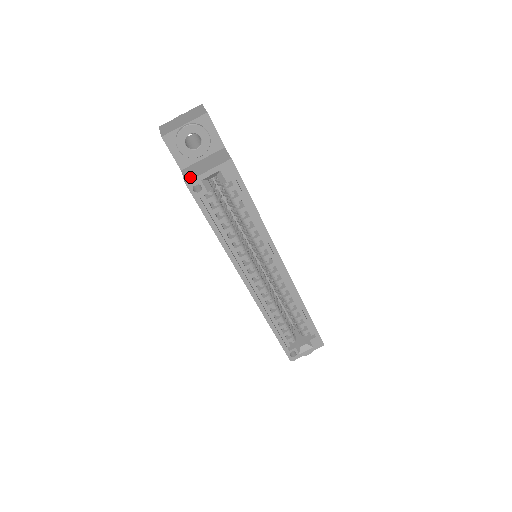
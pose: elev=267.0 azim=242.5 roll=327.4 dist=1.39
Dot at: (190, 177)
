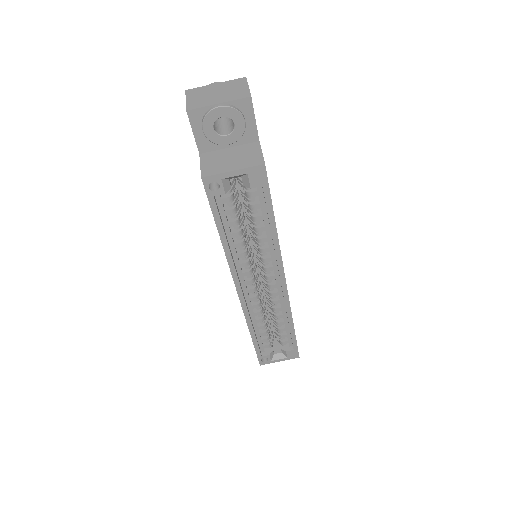
Dot at: (209, 171)
